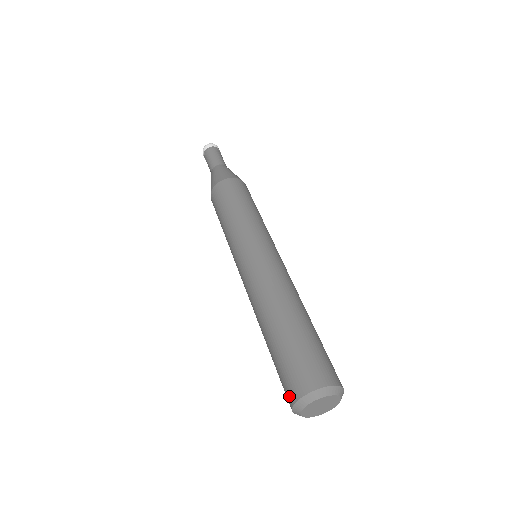
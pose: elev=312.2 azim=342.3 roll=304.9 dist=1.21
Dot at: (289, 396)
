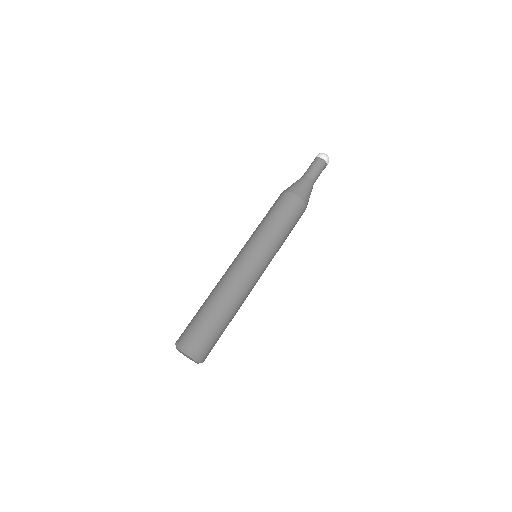
Dot at: occluded
